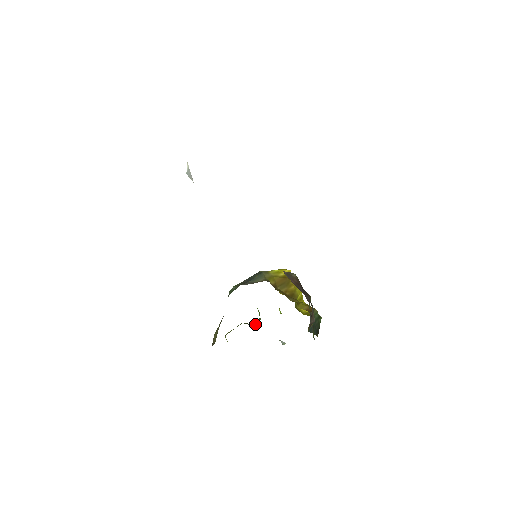
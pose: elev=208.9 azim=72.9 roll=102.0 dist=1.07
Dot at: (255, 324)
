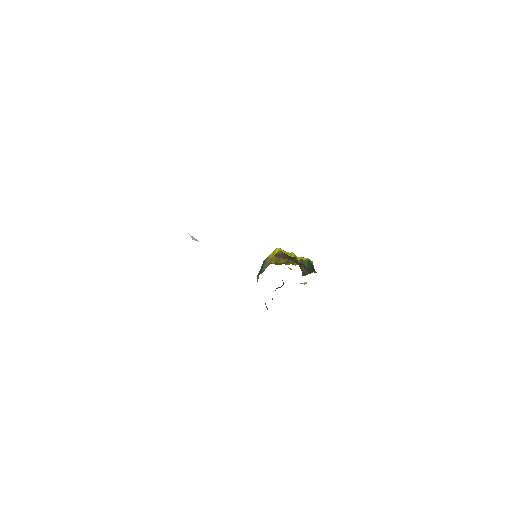
Dot at: (282, 285)
